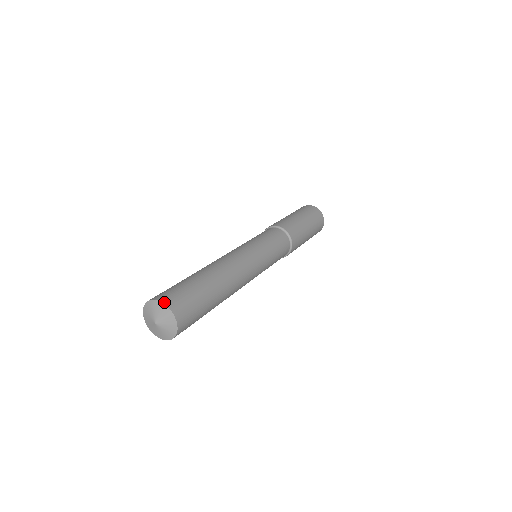
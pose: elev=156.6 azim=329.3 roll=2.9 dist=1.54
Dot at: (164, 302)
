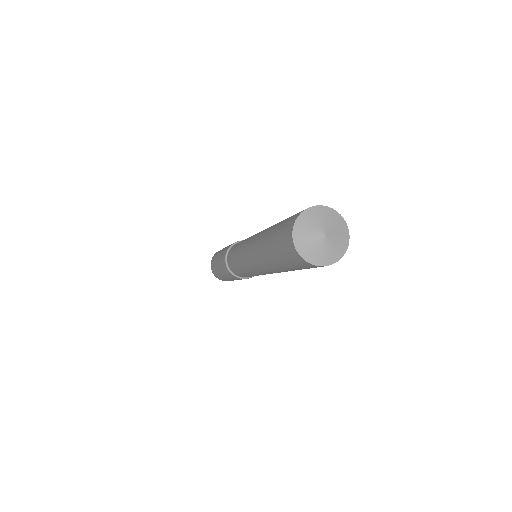
Dot at: (341, 216)
